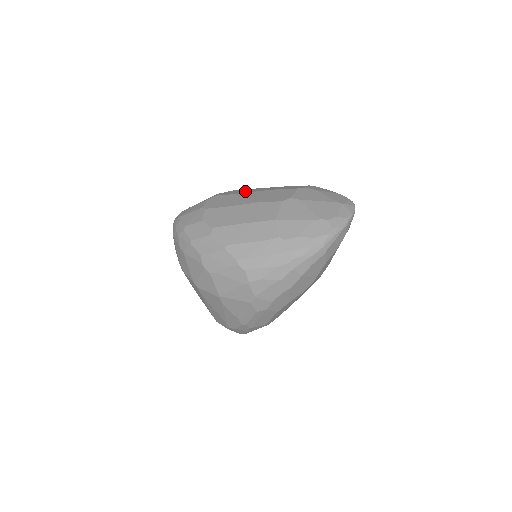
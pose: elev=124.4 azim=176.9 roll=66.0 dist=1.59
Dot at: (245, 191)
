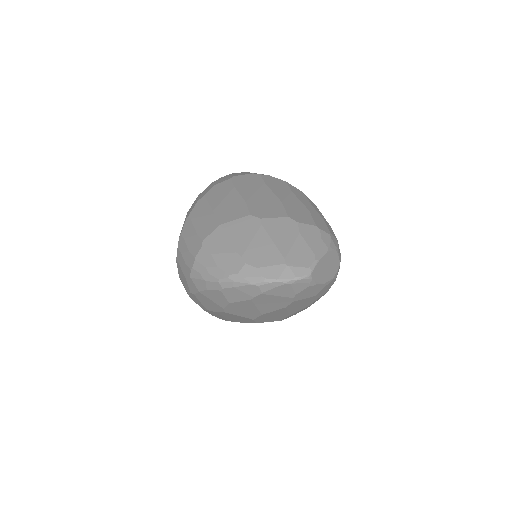
Dot at: (277, 188)
